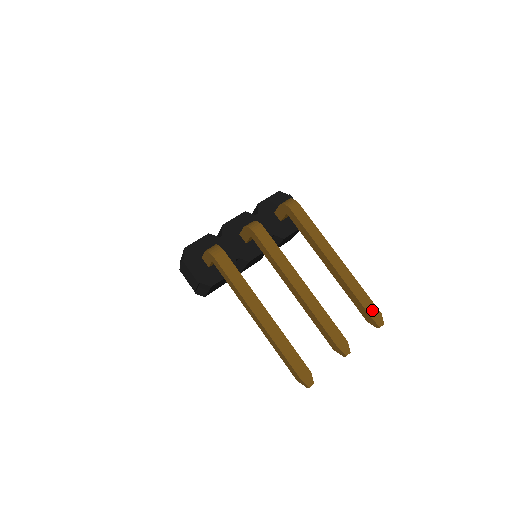
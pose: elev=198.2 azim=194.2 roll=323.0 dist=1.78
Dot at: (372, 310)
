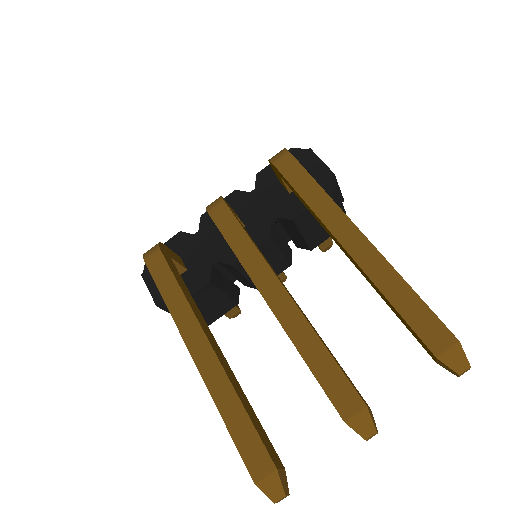
Dot at: (433, 334)
